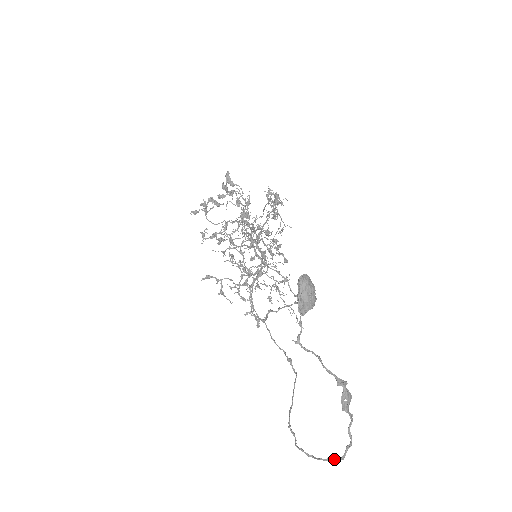
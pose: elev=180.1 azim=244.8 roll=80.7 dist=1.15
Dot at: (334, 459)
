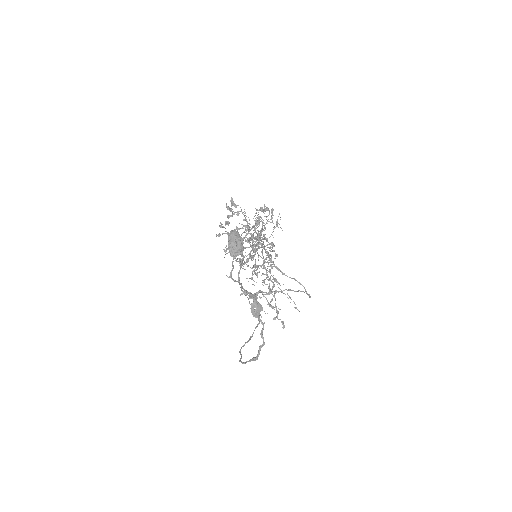
Dot at: (253, 358)
